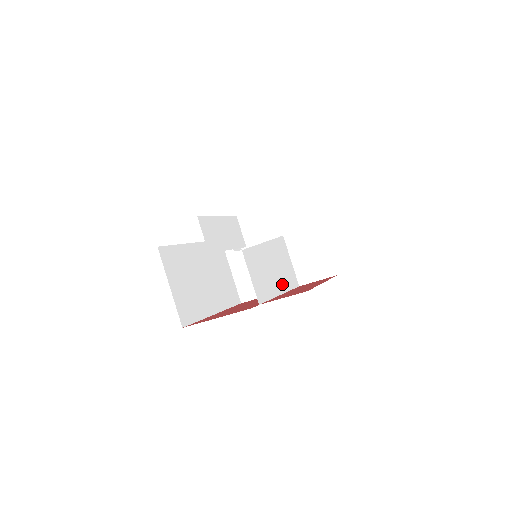
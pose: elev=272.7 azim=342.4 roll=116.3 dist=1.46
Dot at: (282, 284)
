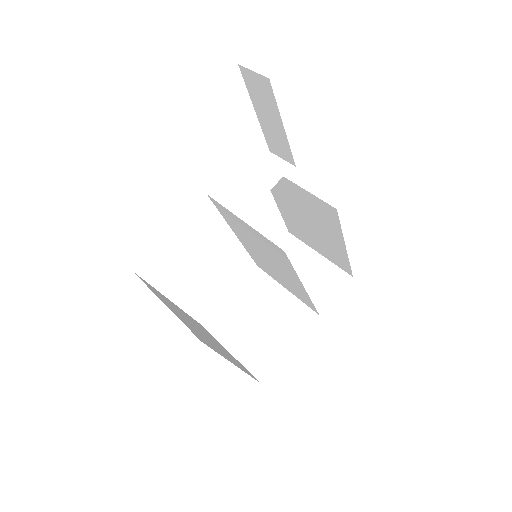
Dot at: (300, 290)
